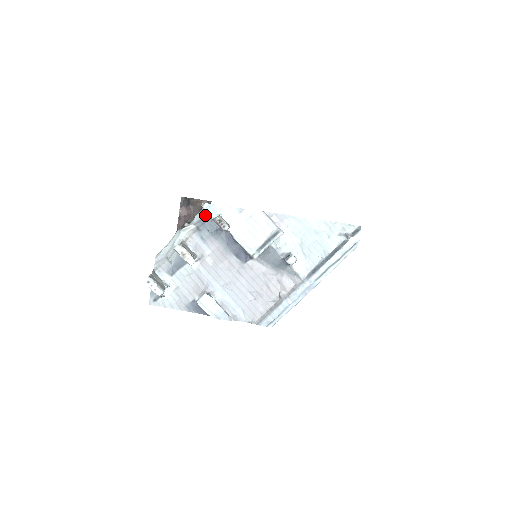
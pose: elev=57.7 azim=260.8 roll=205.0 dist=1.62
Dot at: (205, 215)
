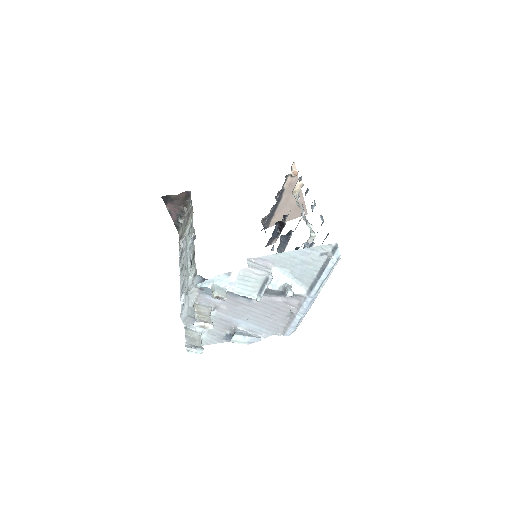
Dot at: (201, 279)
